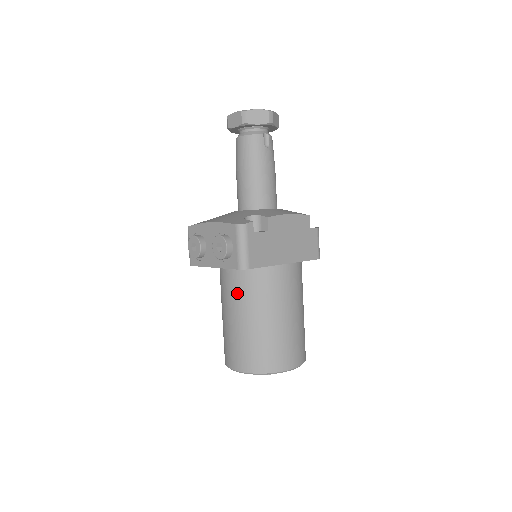
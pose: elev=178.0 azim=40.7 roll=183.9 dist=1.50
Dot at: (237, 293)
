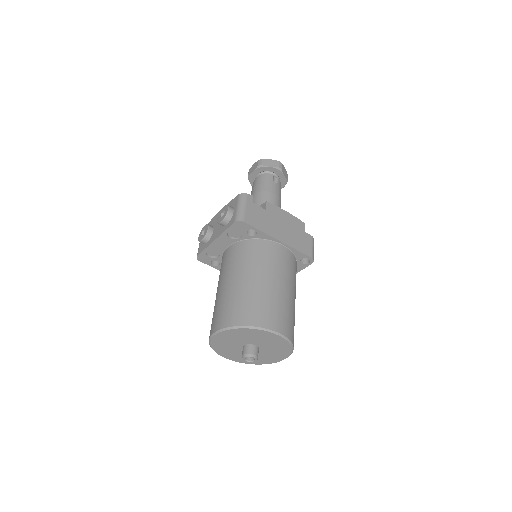
Dot at: (232, 262)
